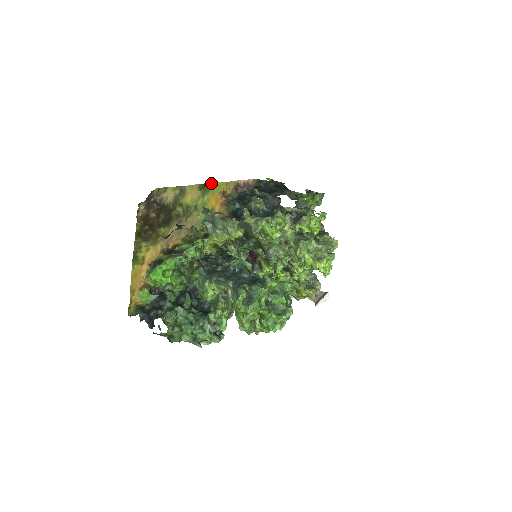
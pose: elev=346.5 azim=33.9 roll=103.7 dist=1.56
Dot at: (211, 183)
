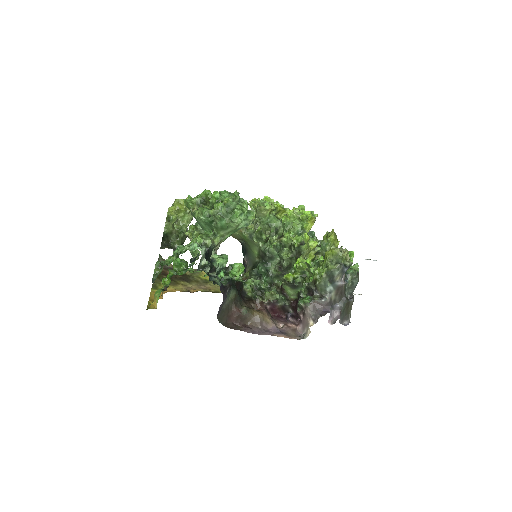
Dot at: occluded
